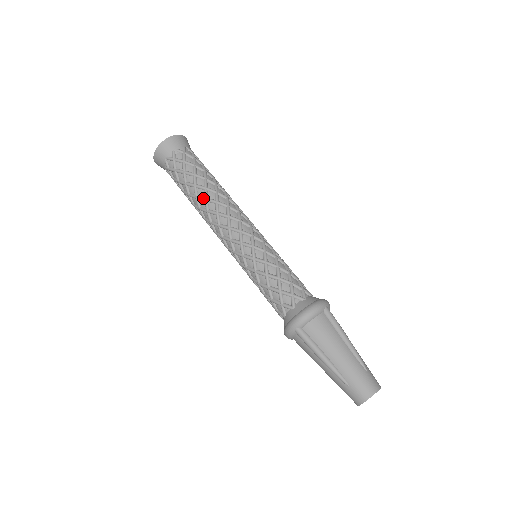
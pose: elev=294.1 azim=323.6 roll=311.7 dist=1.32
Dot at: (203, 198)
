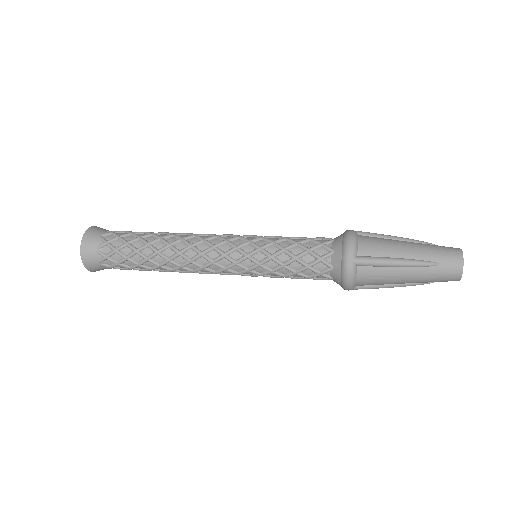
Dot at: (166, 246)
